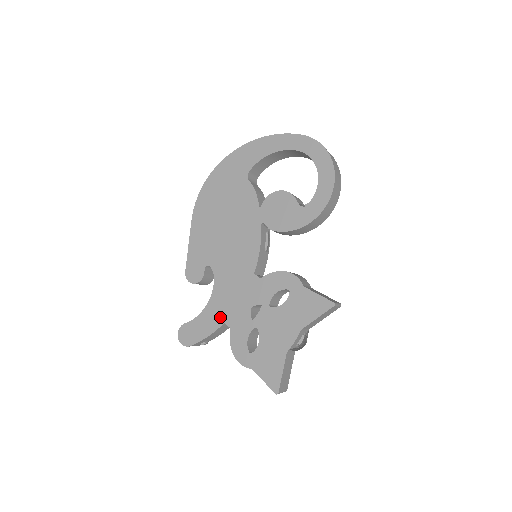
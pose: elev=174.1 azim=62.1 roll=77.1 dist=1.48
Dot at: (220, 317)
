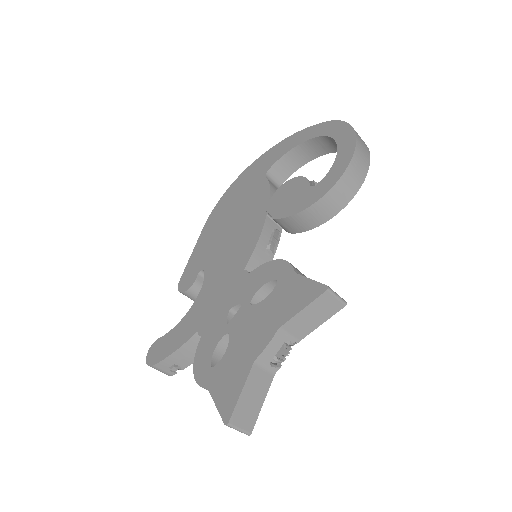
Dot at: (195, 325)
